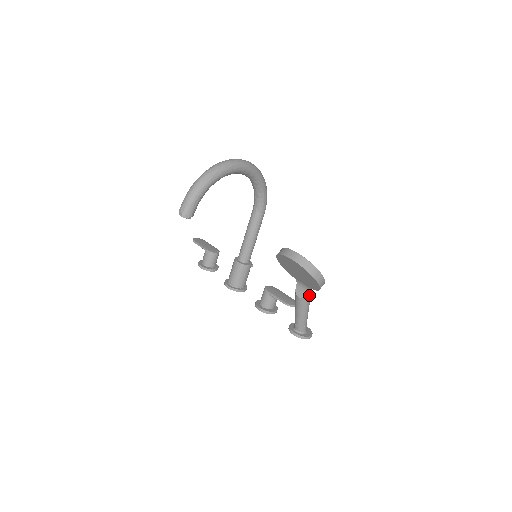
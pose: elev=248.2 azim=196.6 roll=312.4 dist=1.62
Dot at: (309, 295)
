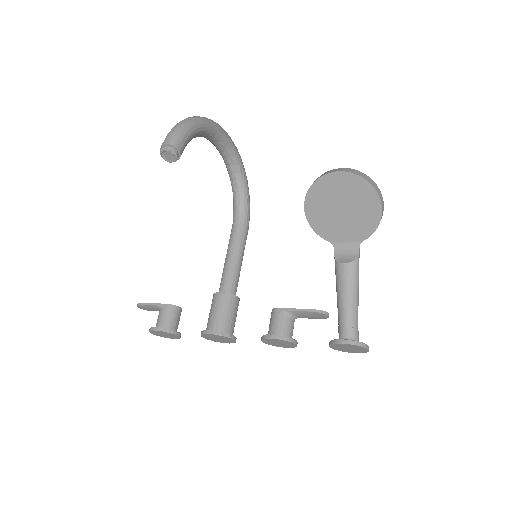
Dot at: (358, 257)
